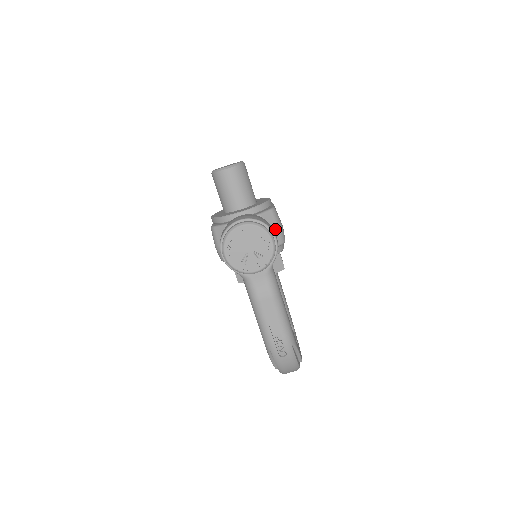
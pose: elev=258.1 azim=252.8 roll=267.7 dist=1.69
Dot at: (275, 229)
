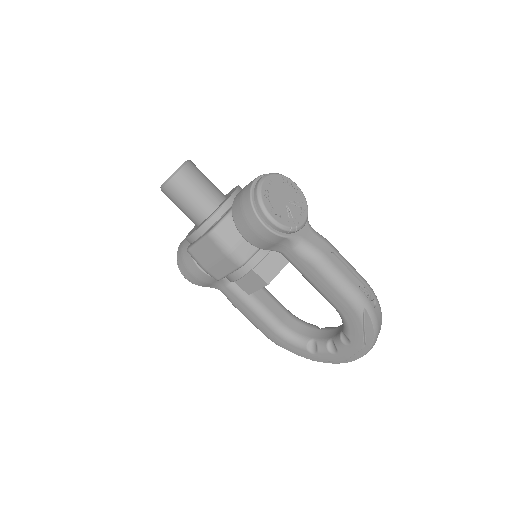
Dot at: occluded
